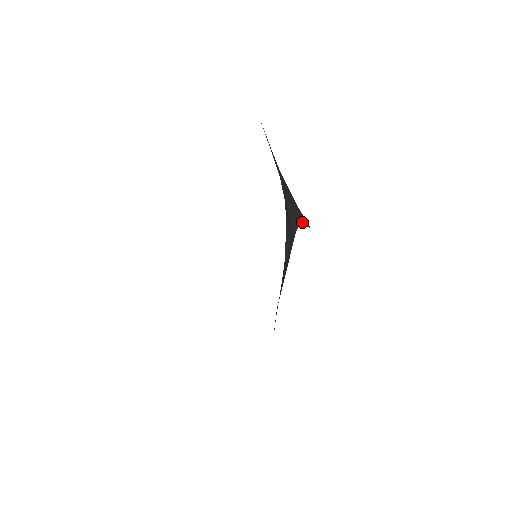
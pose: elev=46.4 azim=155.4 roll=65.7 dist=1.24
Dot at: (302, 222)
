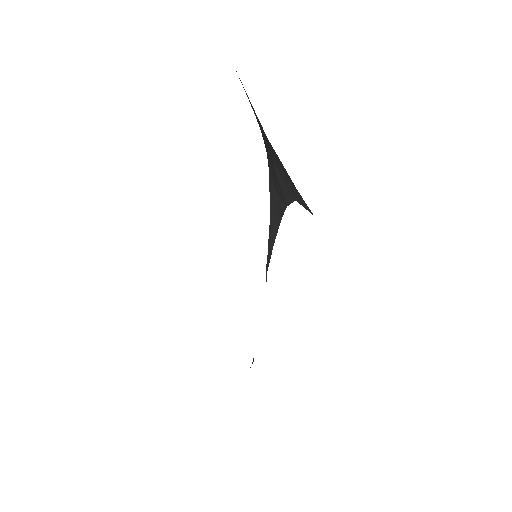
Dot at: (301, 203)
